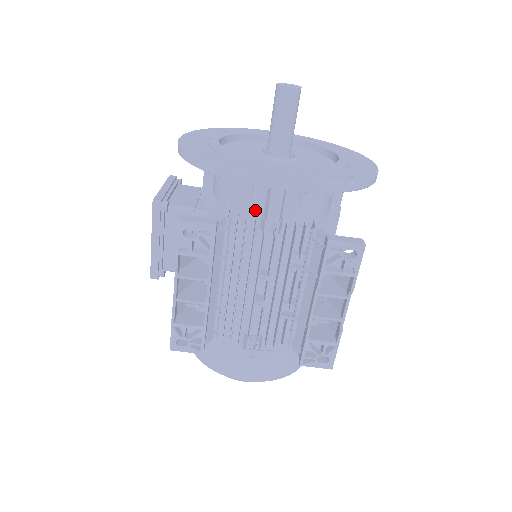
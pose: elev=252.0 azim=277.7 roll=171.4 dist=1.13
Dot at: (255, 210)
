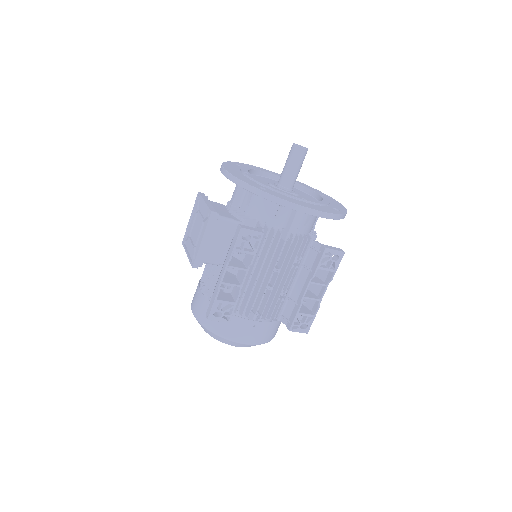
Dot at: (279, 225)
